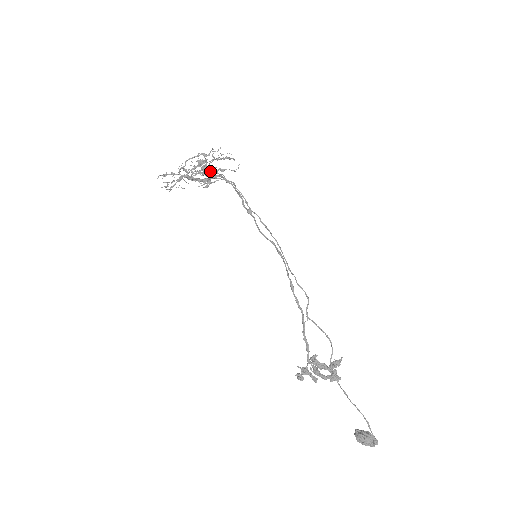
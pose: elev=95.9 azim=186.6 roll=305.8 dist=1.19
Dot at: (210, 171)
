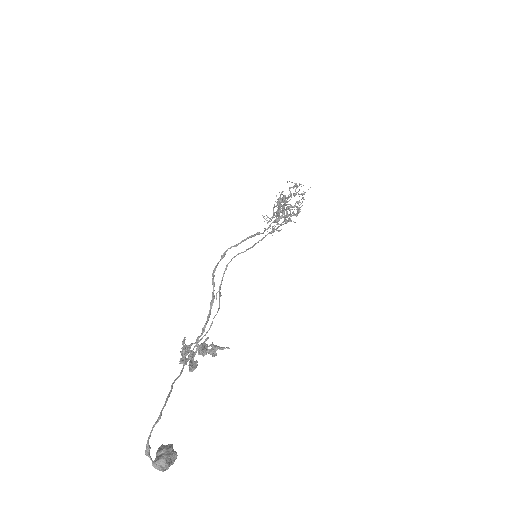
Dot at: occluded
